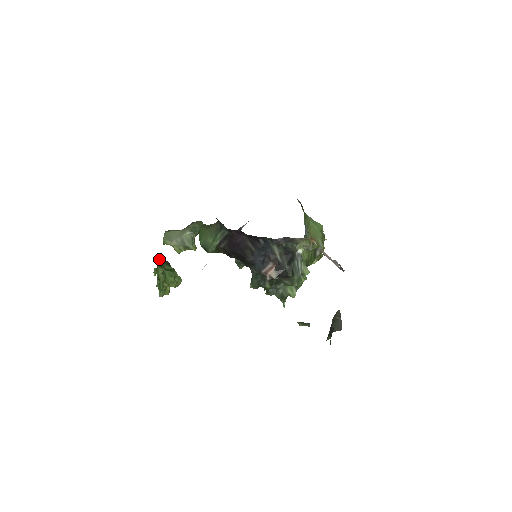
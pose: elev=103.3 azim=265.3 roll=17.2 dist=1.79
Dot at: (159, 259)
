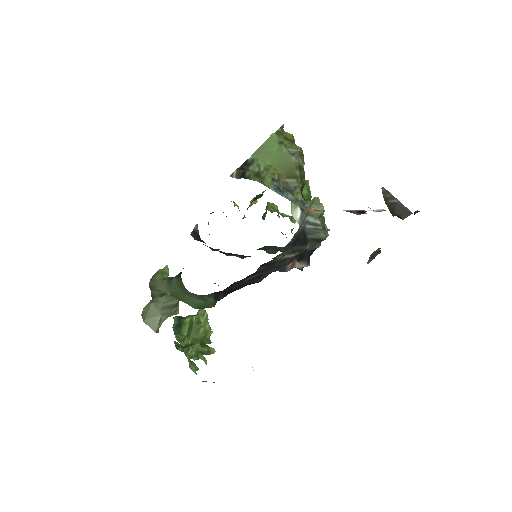
Dot at: (177, 349)
